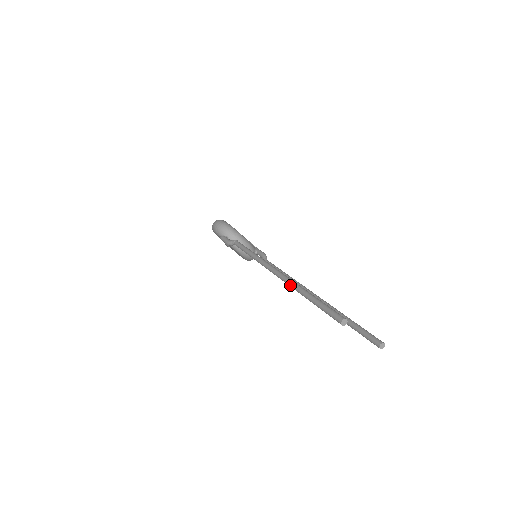
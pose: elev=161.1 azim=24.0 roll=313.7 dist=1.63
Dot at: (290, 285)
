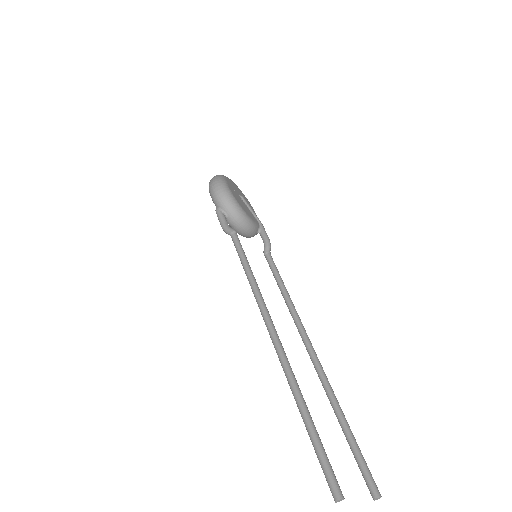
Dot at: (286, 376)
